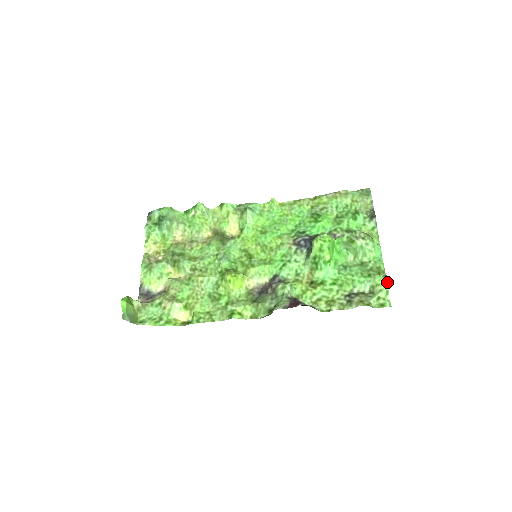
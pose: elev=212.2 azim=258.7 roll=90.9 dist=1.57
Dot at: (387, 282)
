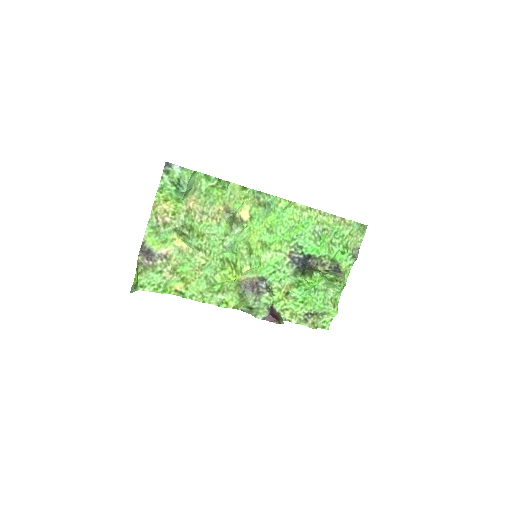
Dot at: occluded
